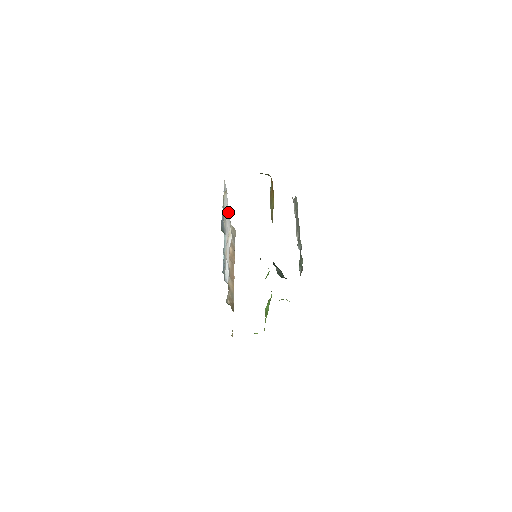
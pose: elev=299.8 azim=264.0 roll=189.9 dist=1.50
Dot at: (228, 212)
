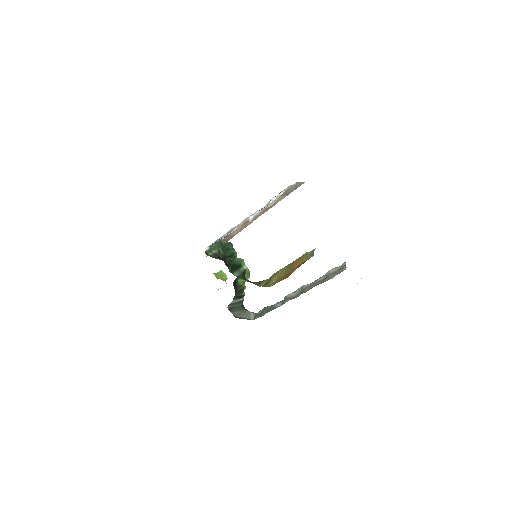
Dot at: occluded
